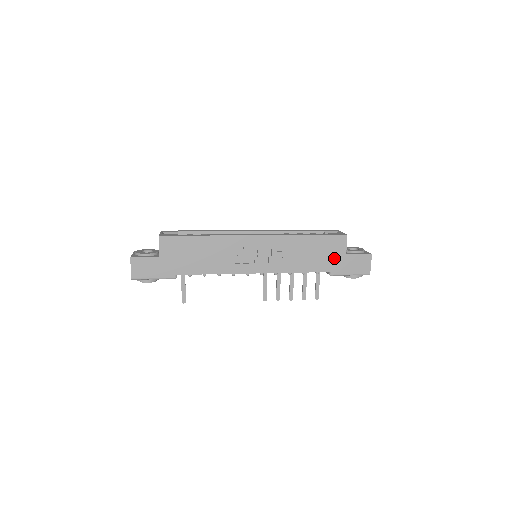
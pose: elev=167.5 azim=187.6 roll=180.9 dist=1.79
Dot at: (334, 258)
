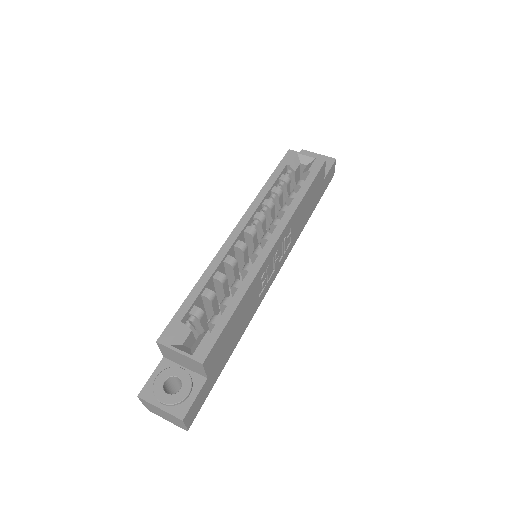
Dot at: (318, 192)
